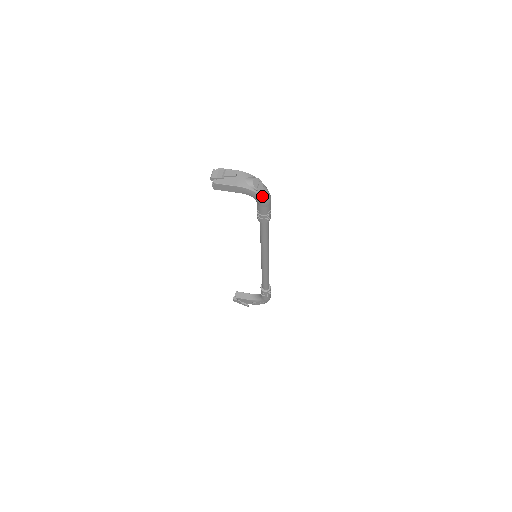
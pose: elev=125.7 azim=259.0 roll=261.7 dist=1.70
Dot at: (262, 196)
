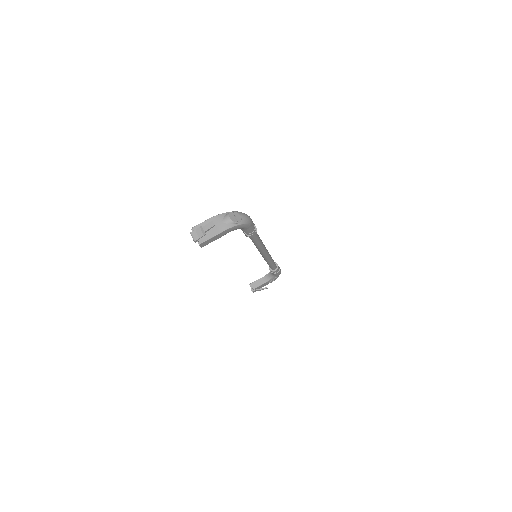
Dot at: (244, 223)
